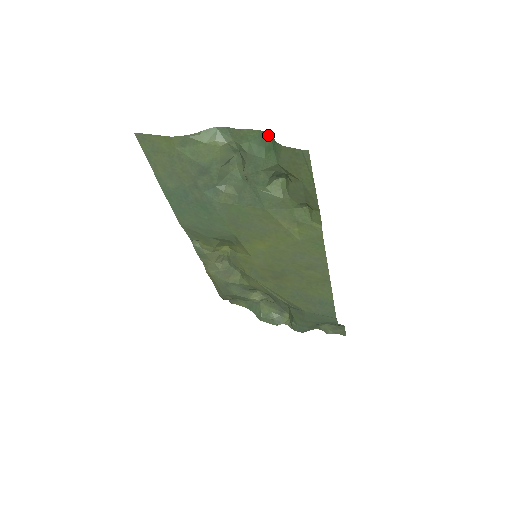
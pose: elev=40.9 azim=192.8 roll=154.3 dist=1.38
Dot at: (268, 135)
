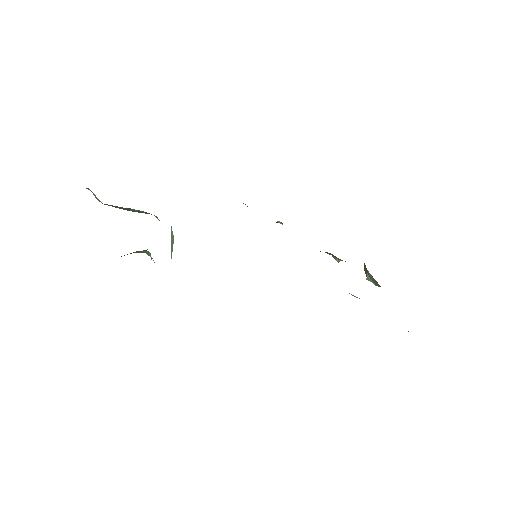
Dot at: occluded
